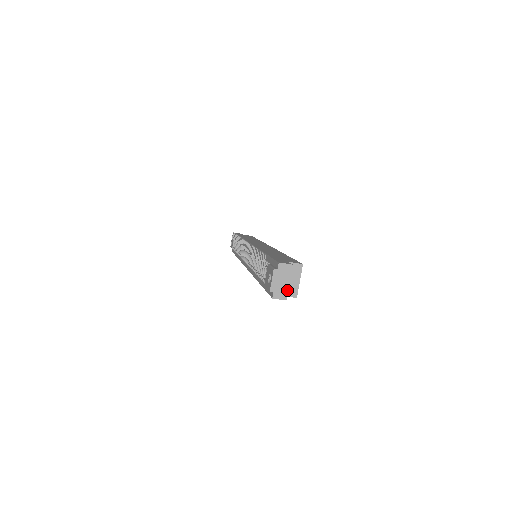
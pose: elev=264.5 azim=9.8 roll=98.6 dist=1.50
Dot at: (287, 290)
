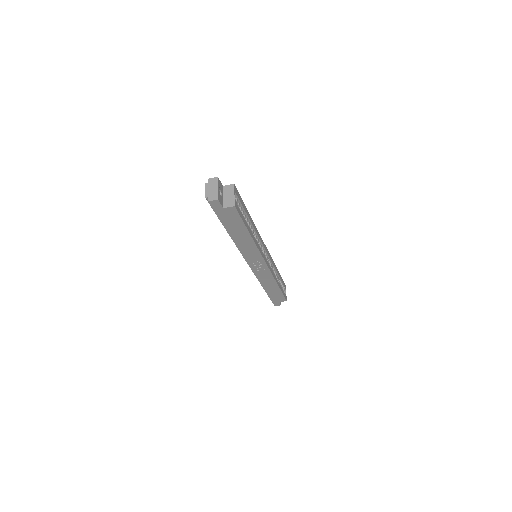
Dot at: (217, 193)
